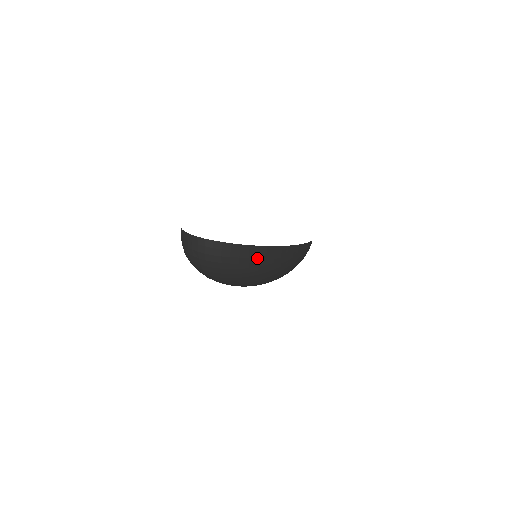
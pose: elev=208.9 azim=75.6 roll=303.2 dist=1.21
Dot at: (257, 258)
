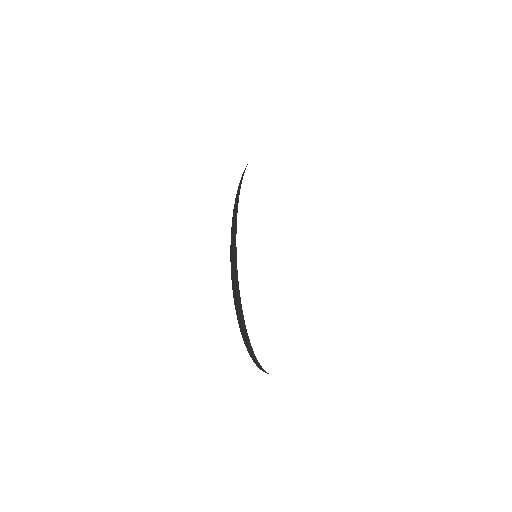
Dot at: occluded
